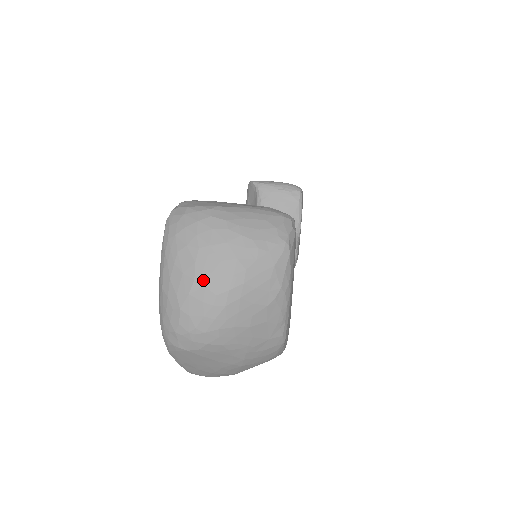
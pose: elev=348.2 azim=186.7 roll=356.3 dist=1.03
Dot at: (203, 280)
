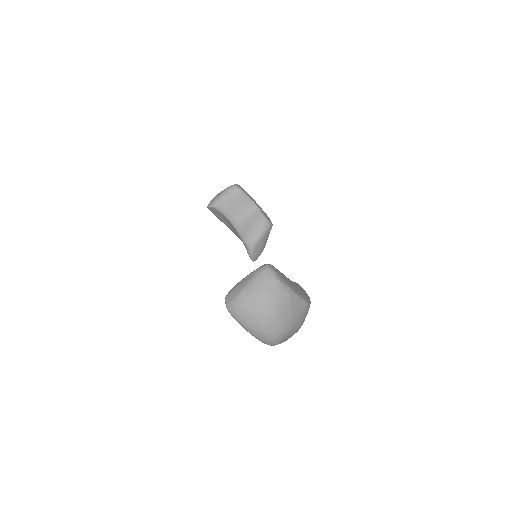
Dot at: (263, 321)
